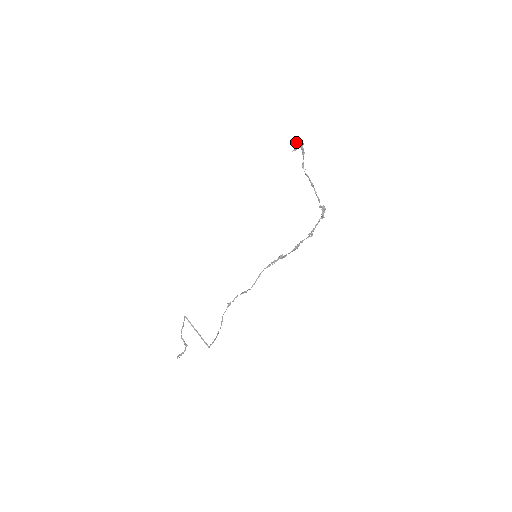
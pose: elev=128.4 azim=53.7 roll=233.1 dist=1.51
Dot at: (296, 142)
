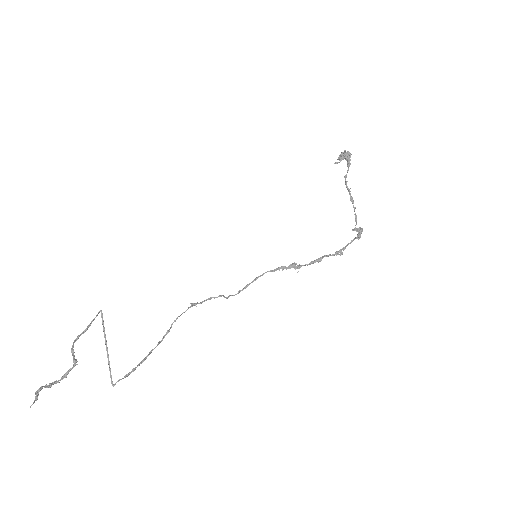
Dot at: (345, 150)
